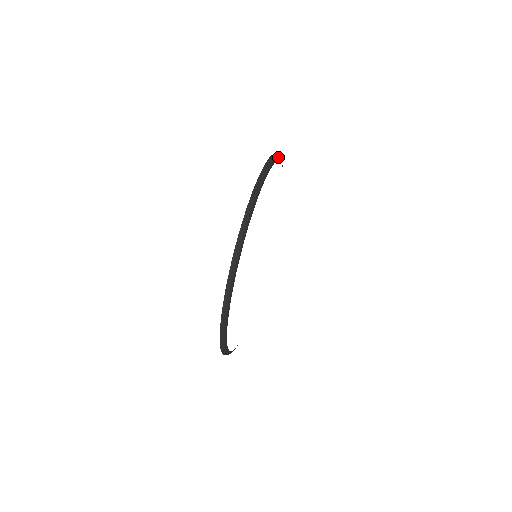
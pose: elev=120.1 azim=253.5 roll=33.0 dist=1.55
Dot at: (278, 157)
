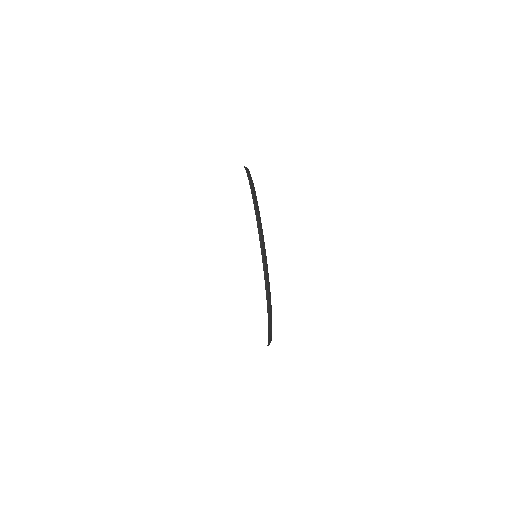
Dot at: occluded
